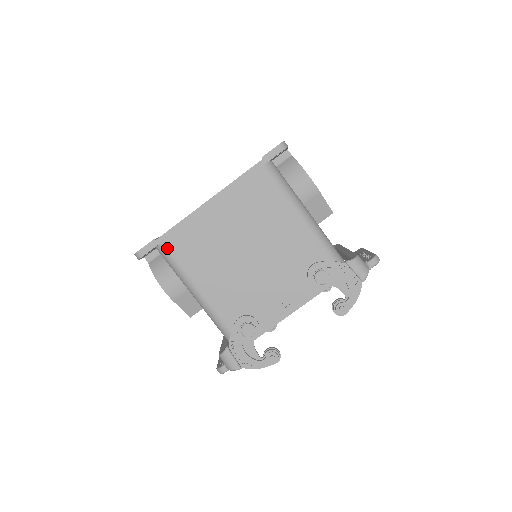
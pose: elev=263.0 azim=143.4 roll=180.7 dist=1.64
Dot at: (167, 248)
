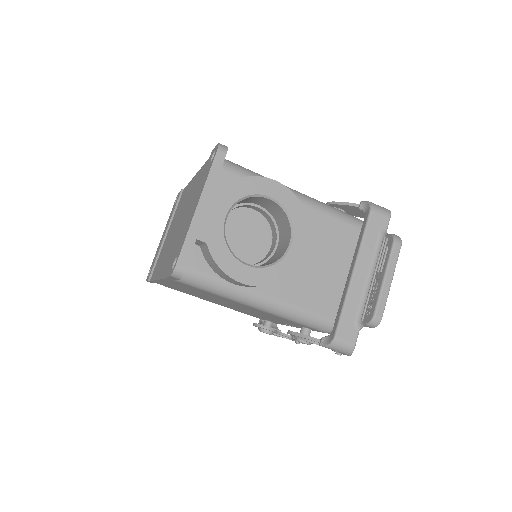
Dot at: occluded
